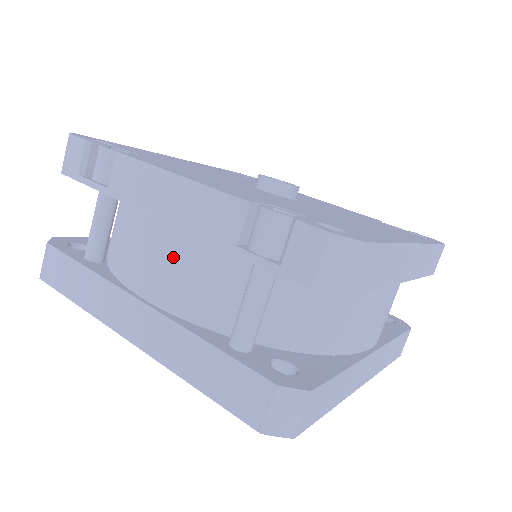
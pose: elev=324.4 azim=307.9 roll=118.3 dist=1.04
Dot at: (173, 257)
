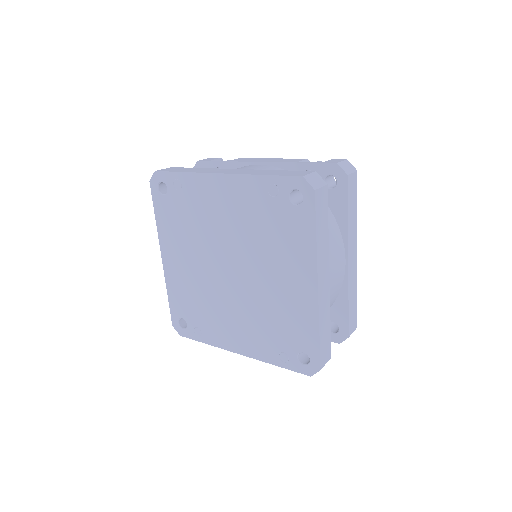
Dot at: (261, 168)
